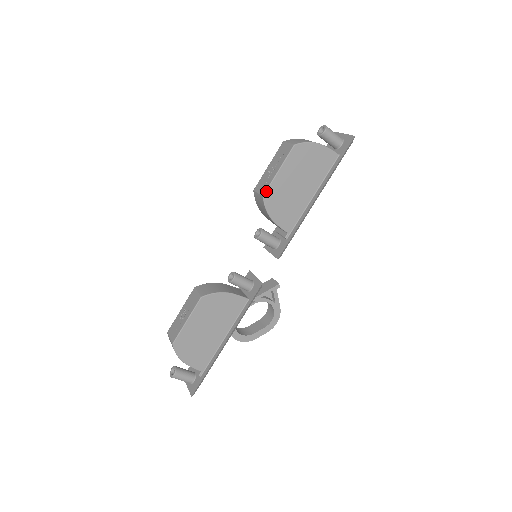
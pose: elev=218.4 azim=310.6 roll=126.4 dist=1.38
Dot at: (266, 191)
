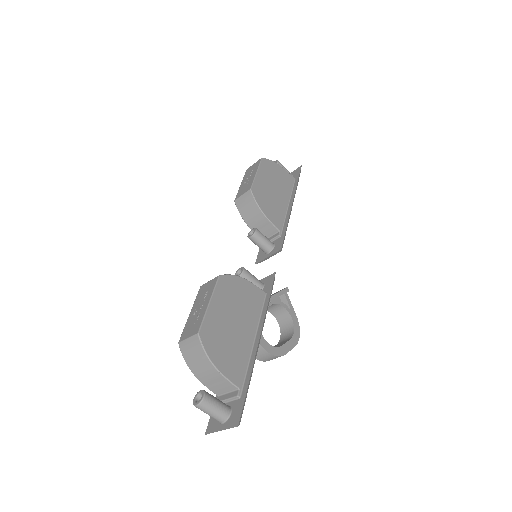
Dot at: (252, 186)
